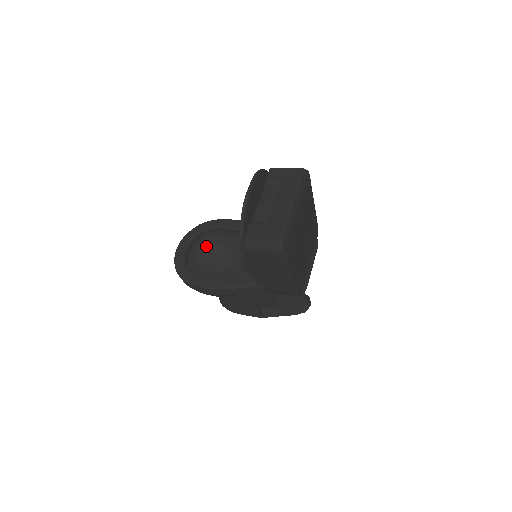
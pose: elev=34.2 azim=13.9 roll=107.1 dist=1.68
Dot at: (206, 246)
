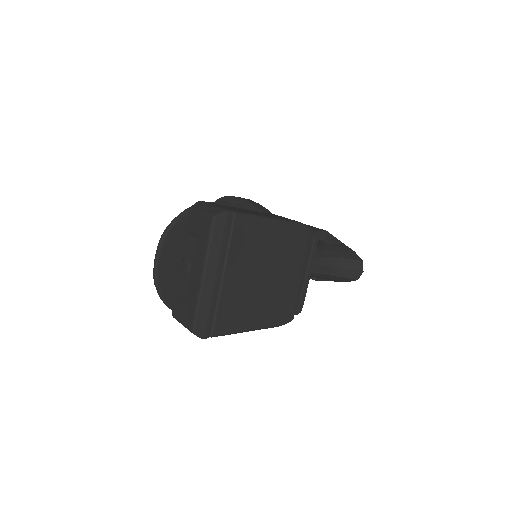
Dot at: occluded
